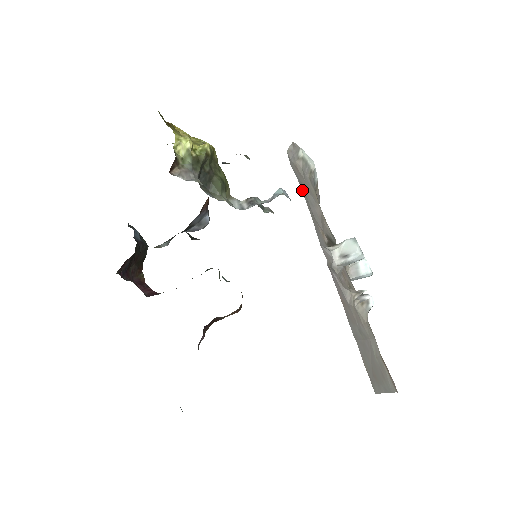
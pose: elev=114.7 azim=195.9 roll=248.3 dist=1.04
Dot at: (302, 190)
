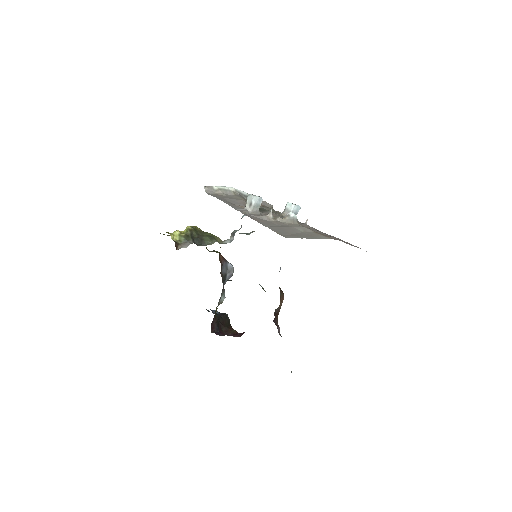
Dot at: (219, 199)
